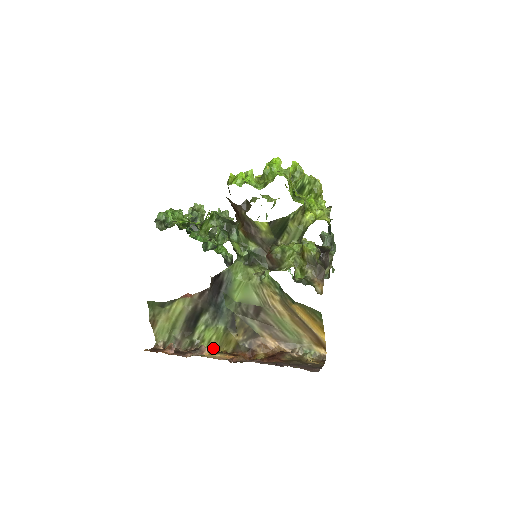
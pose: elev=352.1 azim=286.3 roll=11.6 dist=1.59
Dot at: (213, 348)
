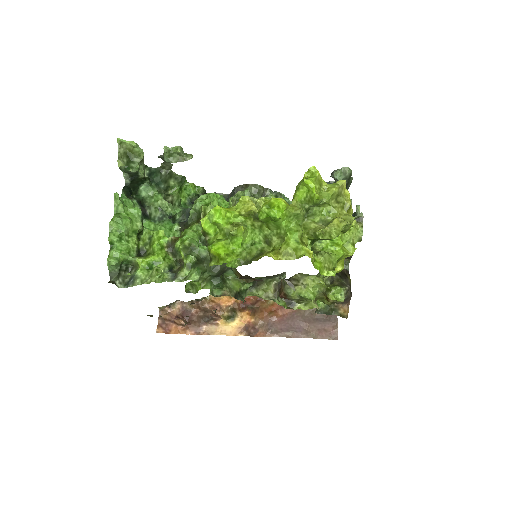
Dot at: occluded
